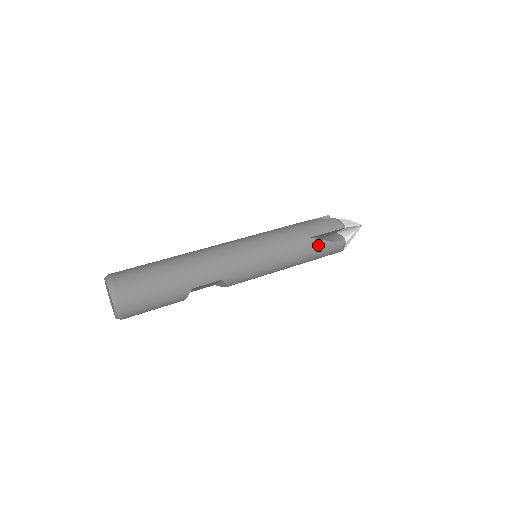
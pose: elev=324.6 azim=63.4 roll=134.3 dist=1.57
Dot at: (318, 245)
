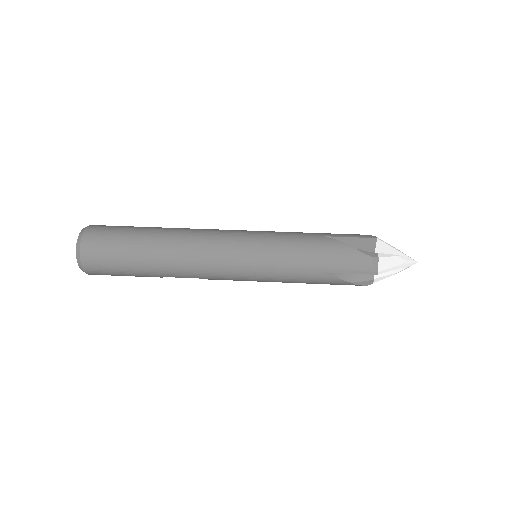
Dot at: (330, 281)
